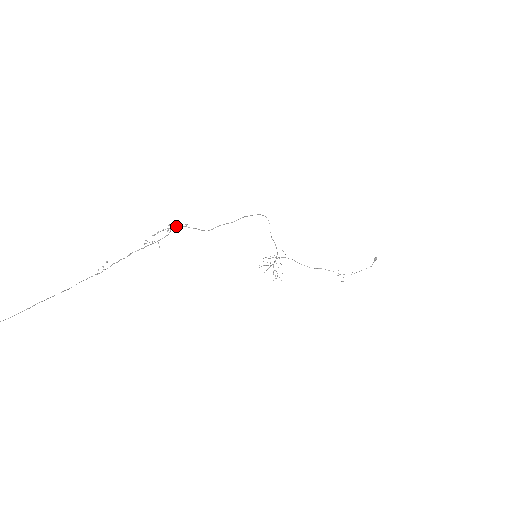
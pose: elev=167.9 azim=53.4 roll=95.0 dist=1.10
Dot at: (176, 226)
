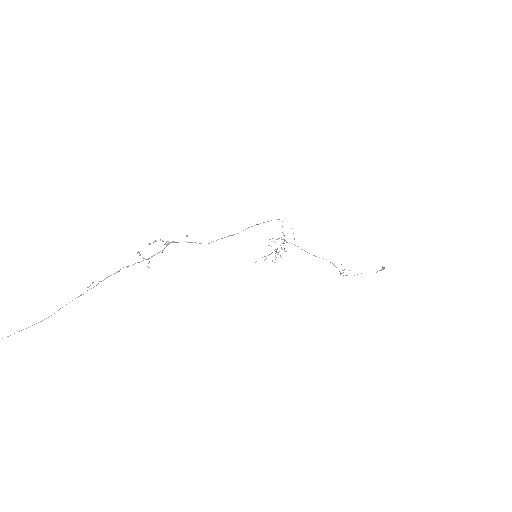
Dot at: (174, 241)
